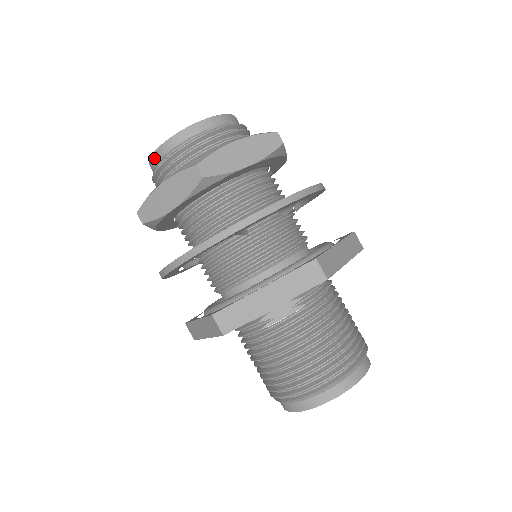
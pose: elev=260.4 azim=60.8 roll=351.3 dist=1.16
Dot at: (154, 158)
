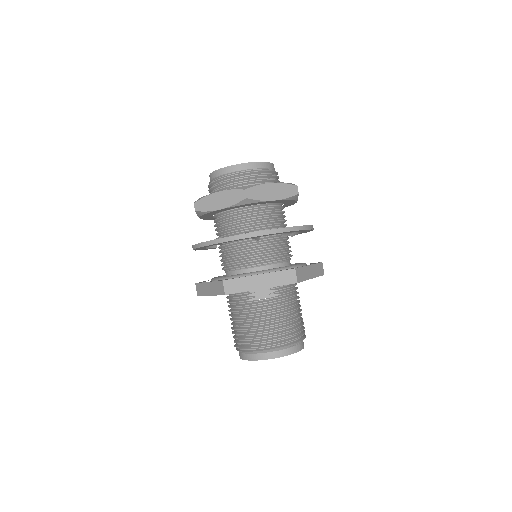
Dot at: (216, 173)
